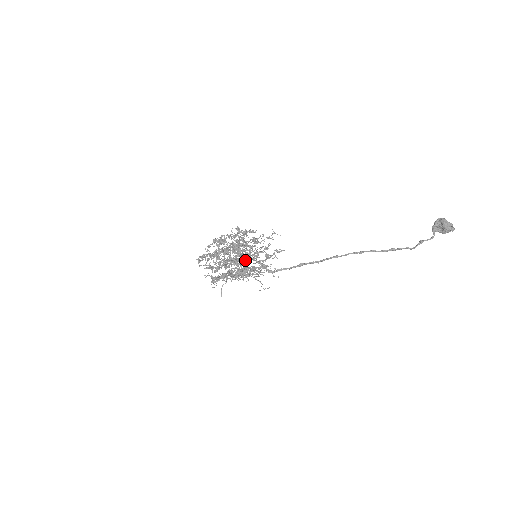
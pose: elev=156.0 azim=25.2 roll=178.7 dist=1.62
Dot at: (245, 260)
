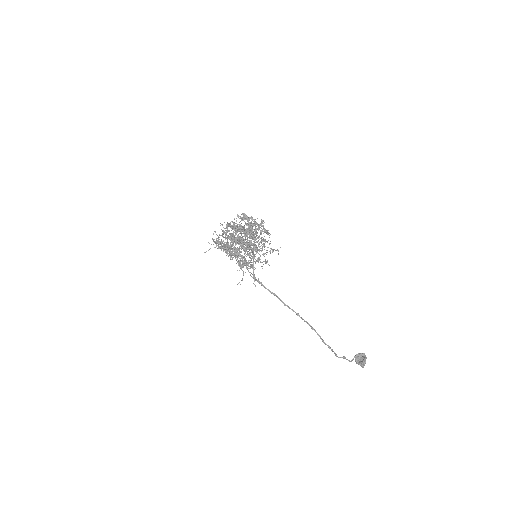
Dot at: (249, 253)
